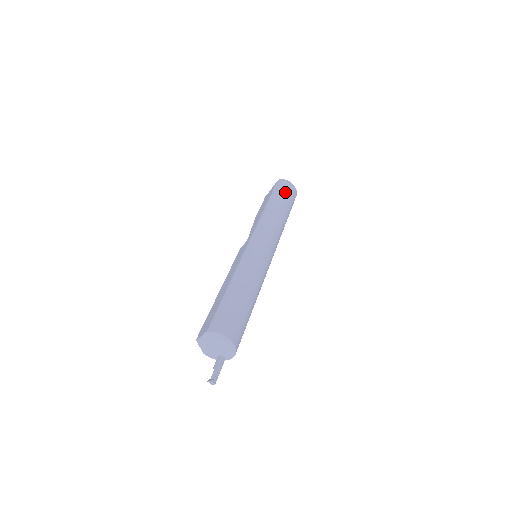
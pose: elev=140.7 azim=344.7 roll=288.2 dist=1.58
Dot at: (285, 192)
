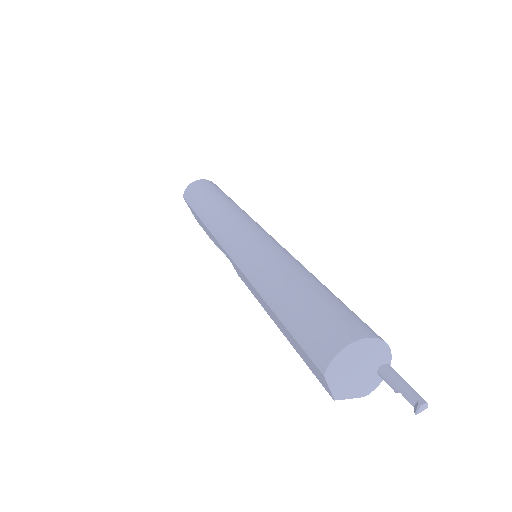
Dot at: (198, 192)
